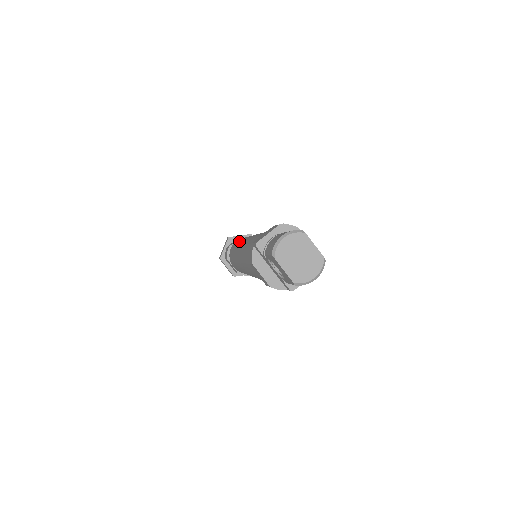
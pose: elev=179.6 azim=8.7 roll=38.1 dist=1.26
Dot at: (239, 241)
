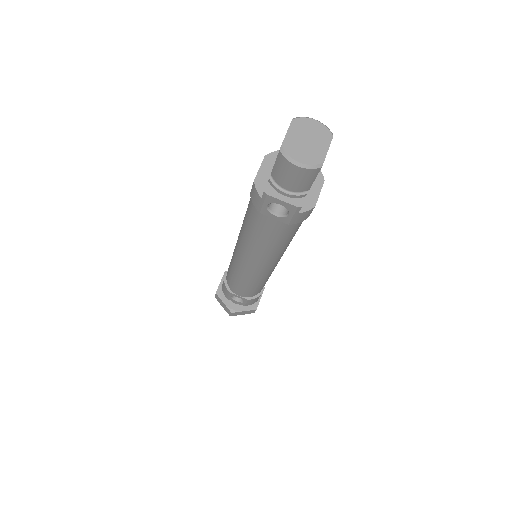
Dot at: occluded
